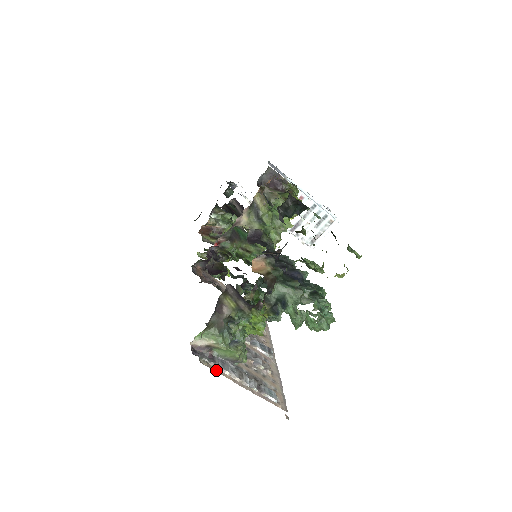
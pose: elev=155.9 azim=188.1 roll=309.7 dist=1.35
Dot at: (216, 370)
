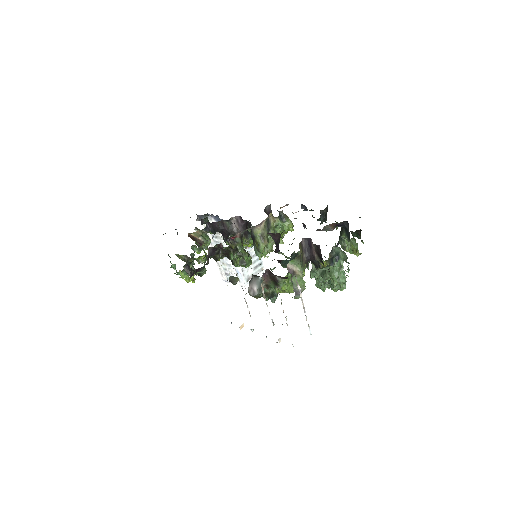
Dot at: (299, 289)
